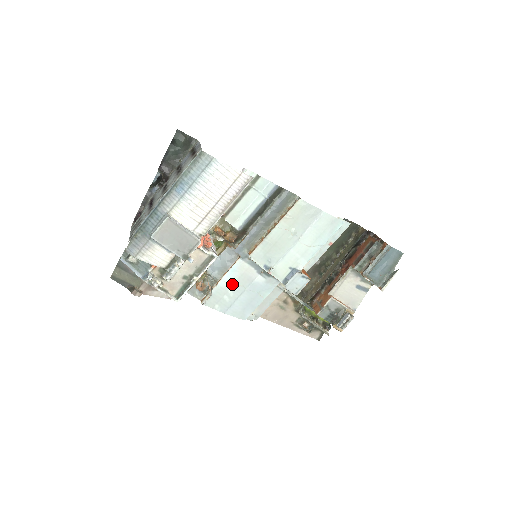
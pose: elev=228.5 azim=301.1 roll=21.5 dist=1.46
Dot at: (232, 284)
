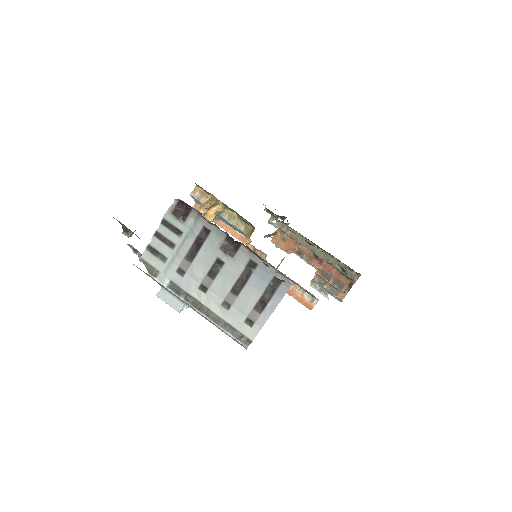
Dot at: occluded
